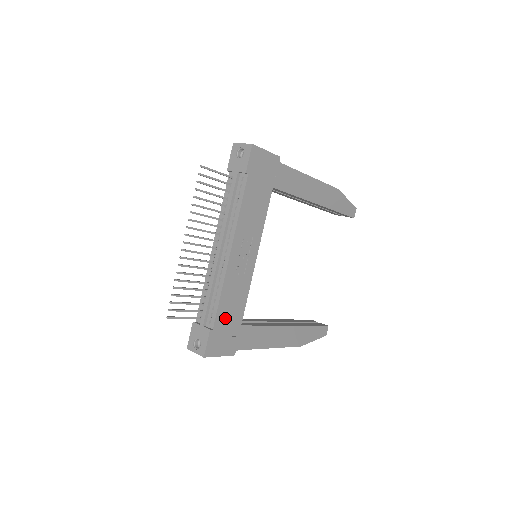
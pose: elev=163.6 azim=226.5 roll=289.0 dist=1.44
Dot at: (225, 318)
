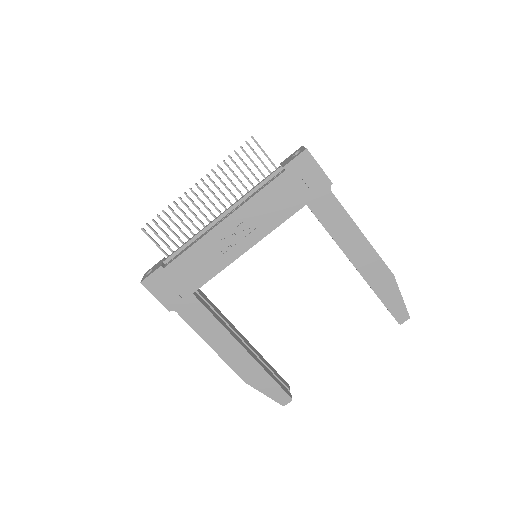
Dot at: (181, 271)
